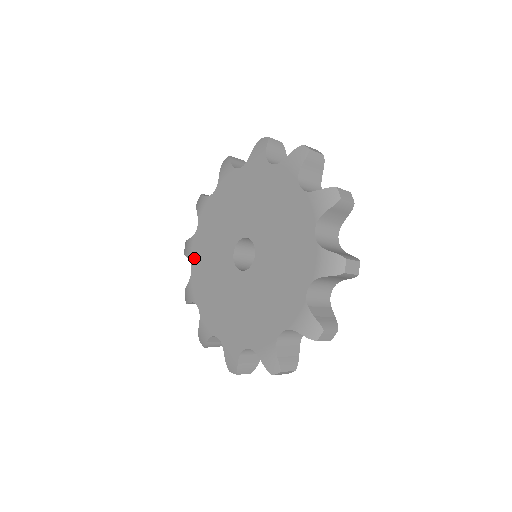
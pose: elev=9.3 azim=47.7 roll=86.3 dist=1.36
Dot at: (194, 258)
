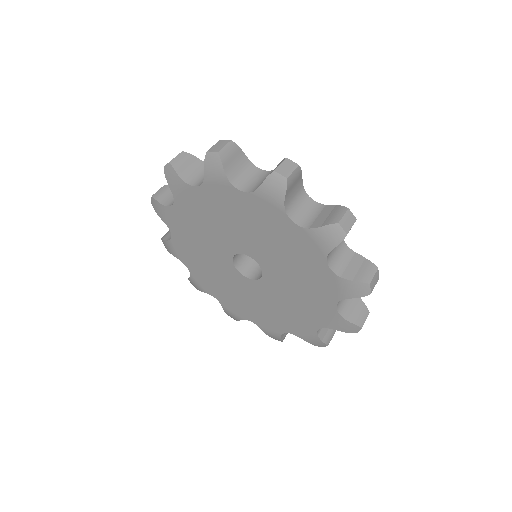
Dot at: (174, 228)
